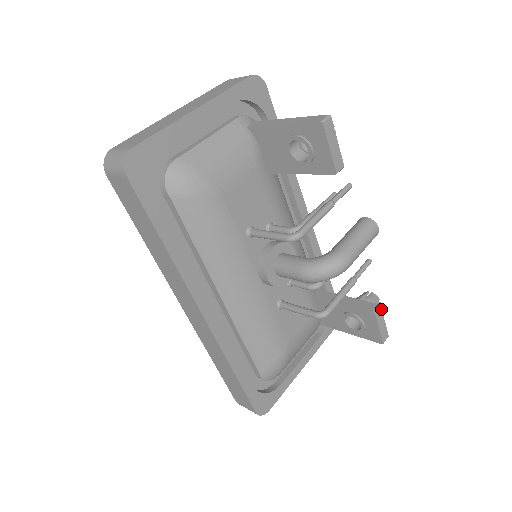
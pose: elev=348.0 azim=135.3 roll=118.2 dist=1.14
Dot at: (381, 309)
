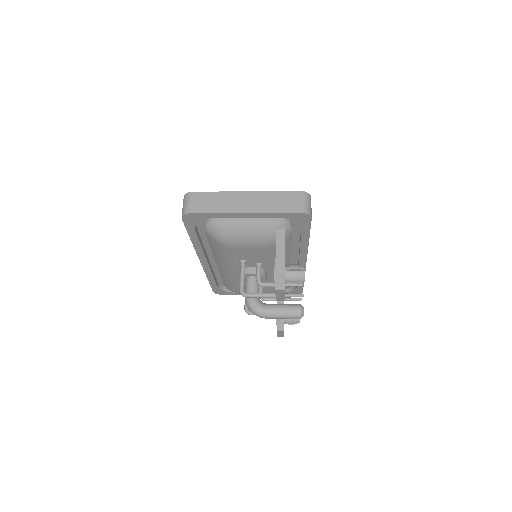
Dot at: occluded
